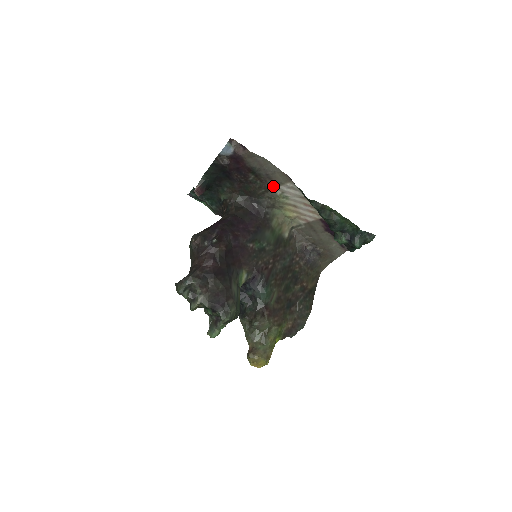
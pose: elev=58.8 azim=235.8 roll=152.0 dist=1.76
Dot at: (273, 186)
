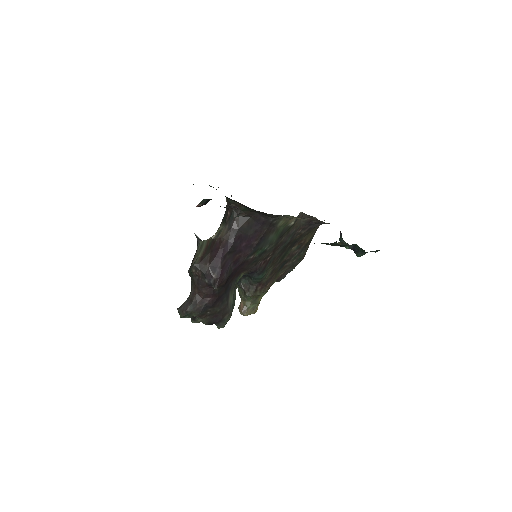
Dot at: occluded
